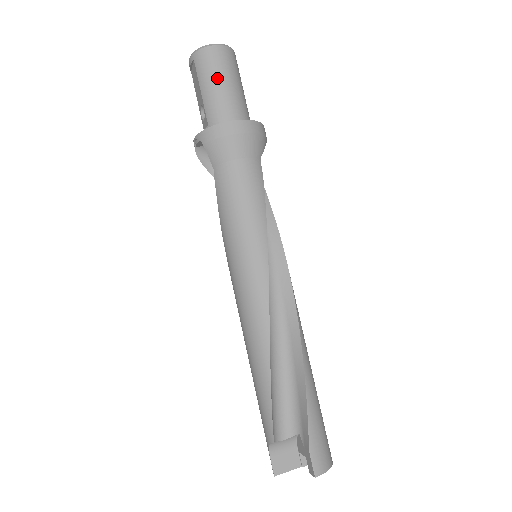
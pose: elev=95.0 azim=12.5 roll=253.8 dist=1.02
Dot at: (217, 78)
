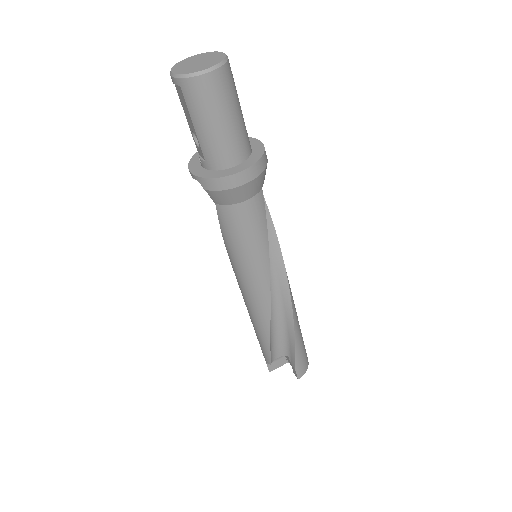
Dot at: (213, 116)
